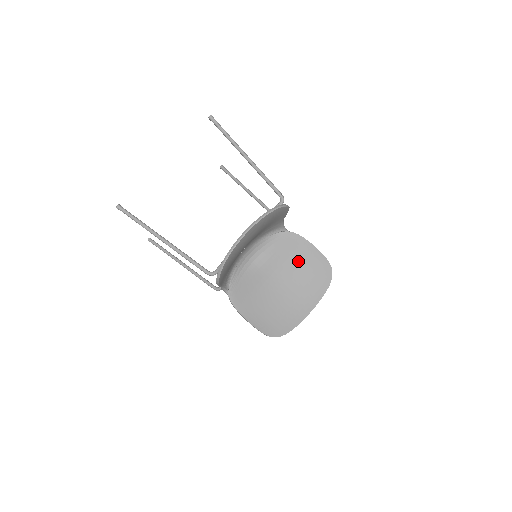
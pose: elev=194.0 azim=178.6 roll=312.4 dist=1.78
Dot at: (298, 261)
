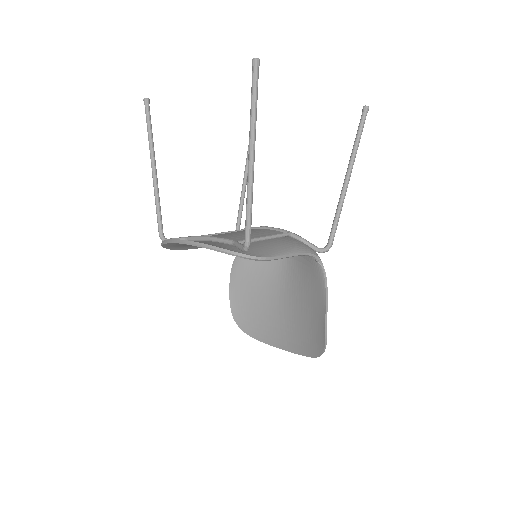
Dot at: (307, 303)
